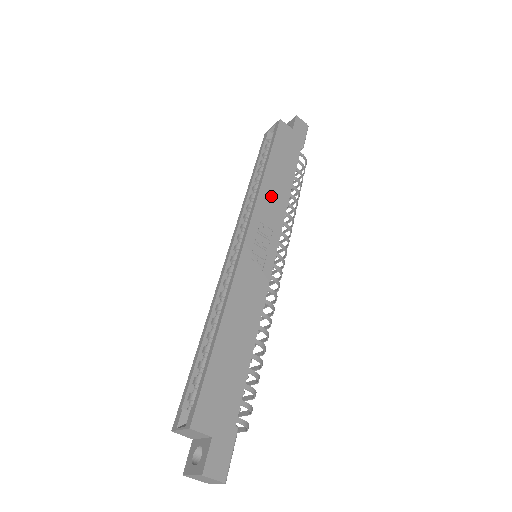
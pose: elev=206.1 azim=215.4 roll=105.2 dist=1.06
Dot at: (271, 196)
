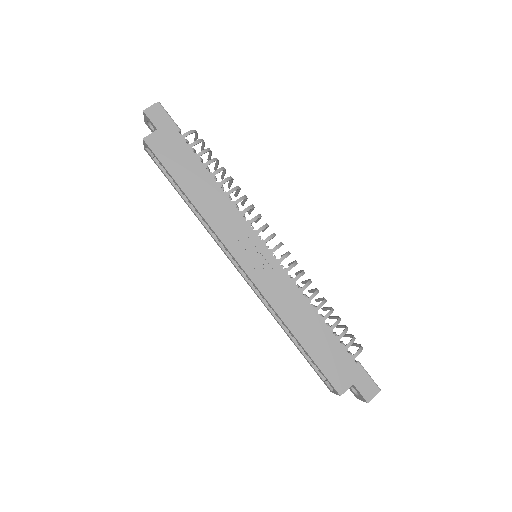
Dot at: (216, 213)
